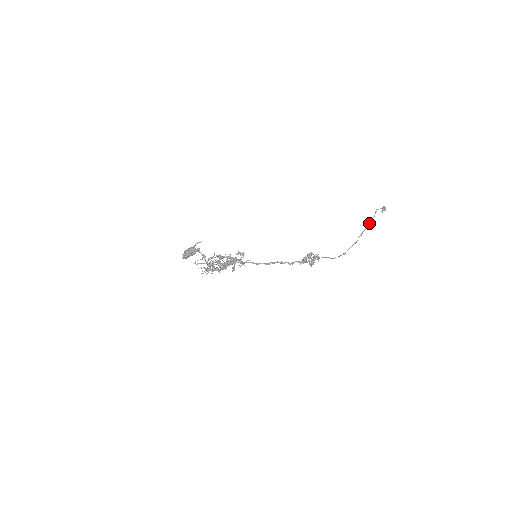
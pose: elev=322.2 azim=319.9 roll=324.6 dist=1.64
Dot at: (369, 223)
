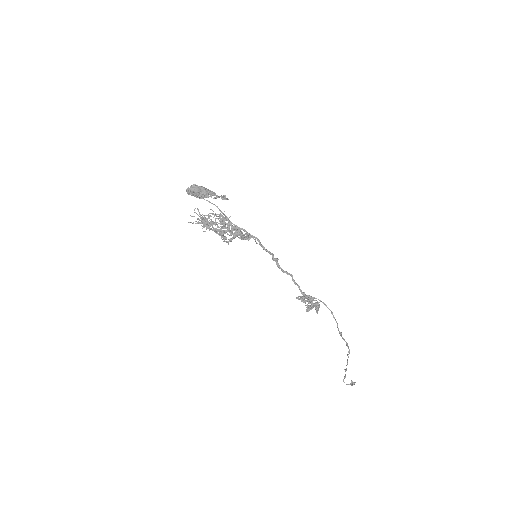
Dot at: occluded
